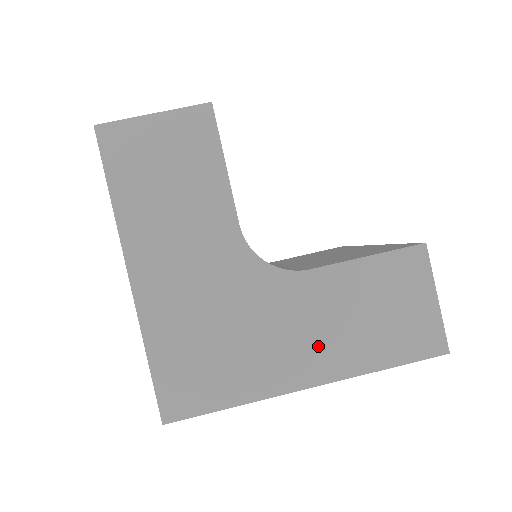
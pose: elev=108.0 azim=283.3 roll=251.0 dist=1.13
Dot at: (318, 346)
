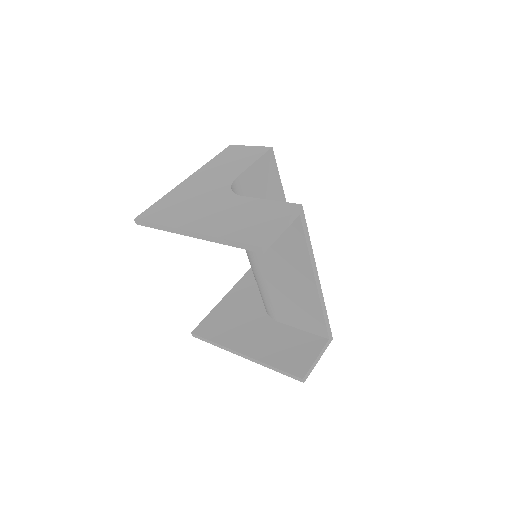
Dot at: (213, 220)
